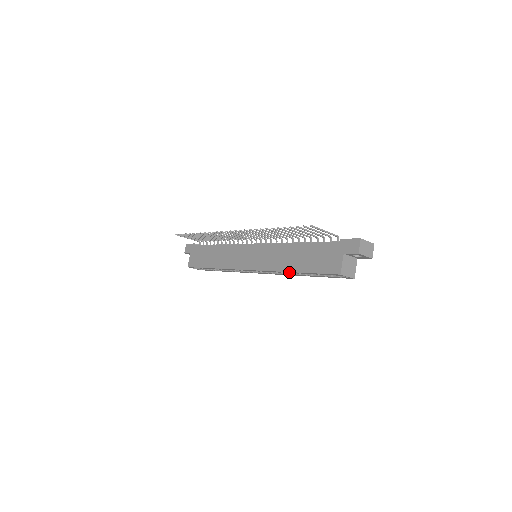
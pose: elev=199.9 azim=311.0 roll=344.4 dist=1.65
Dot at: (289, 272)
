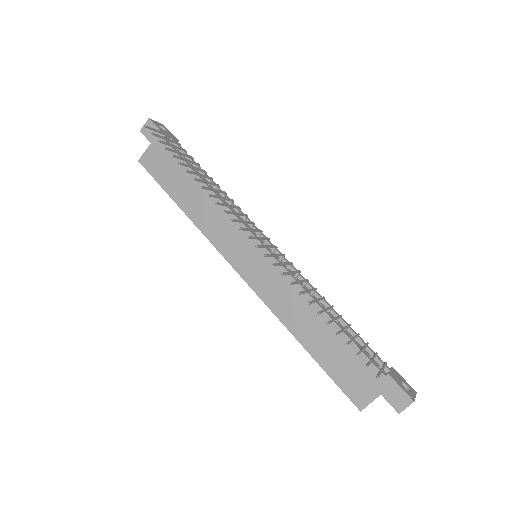
Dot at: (295, 336)
